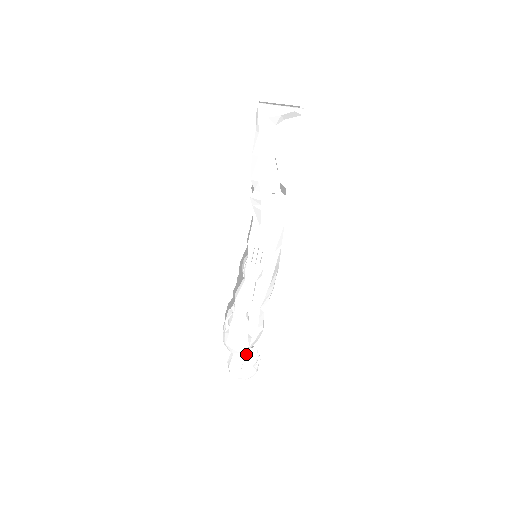
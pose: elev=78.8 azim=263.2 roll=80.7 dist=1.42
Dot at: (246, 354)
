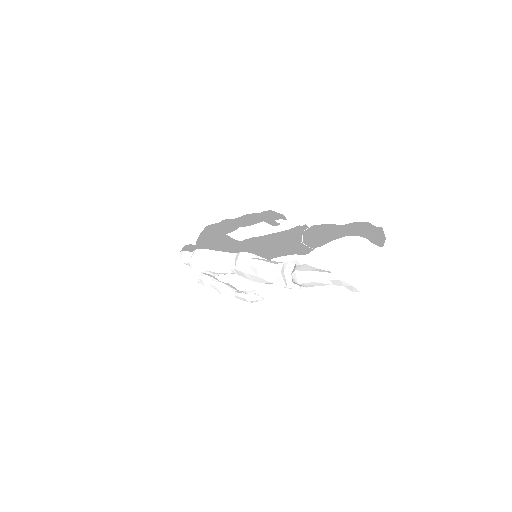
Dot at: occluded
